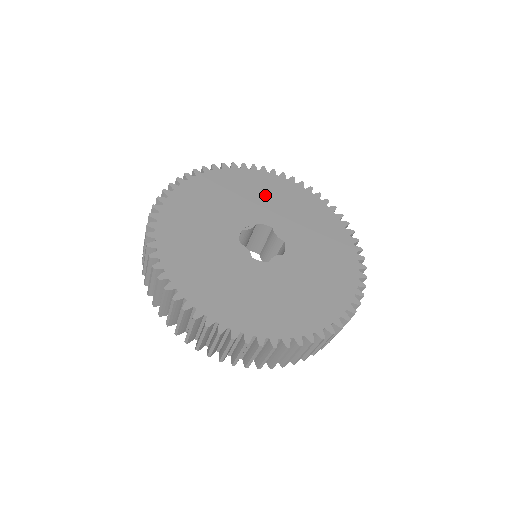
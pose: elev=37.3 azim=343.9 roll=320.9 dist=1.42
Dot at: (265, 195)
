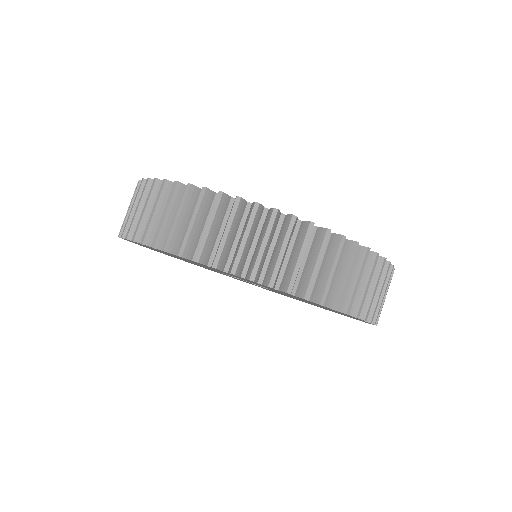
Dot at: occluded
